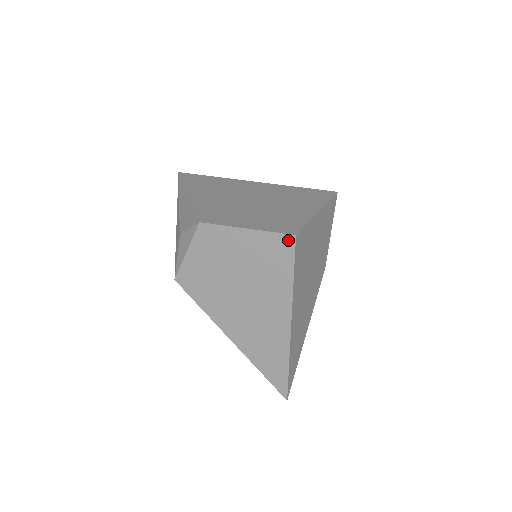
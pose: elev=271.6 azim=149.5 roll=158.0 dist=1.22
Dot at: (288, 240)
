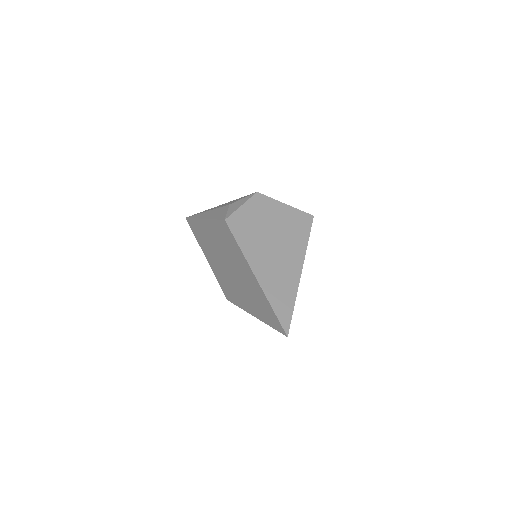
Dot at: (309, 217)
